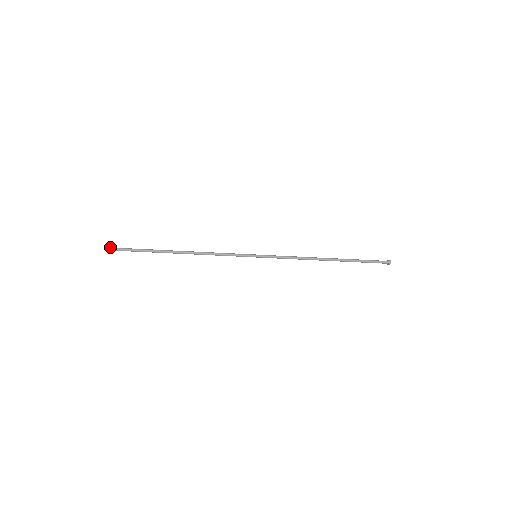
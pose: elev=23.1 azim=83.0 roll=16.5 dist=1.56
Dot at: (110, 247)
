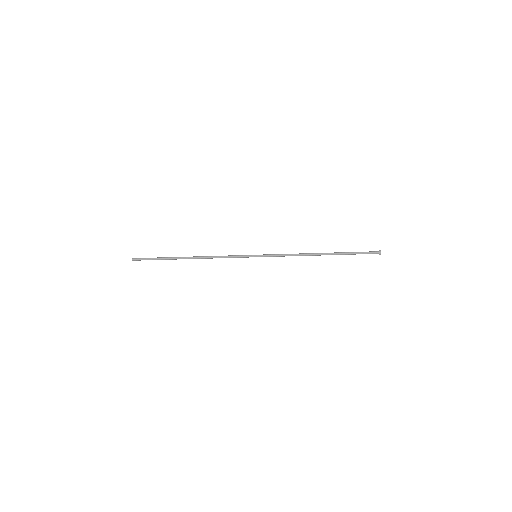
Dot at: (134, 258)
